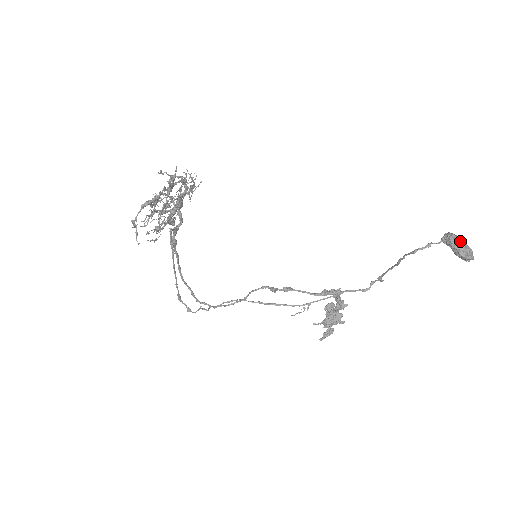
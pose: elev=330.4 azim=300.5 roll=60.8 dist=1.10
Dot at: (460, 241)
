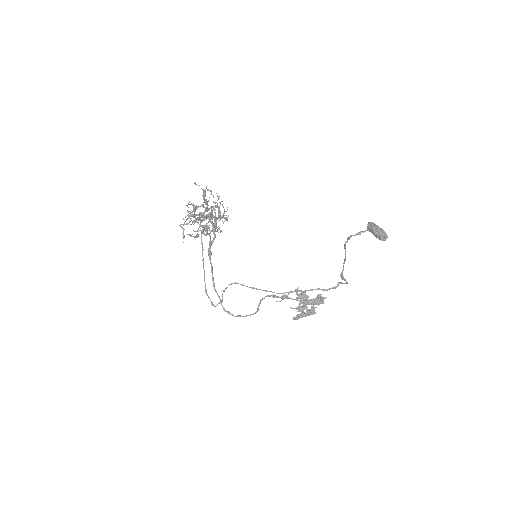
Dot at: (374, 224)
